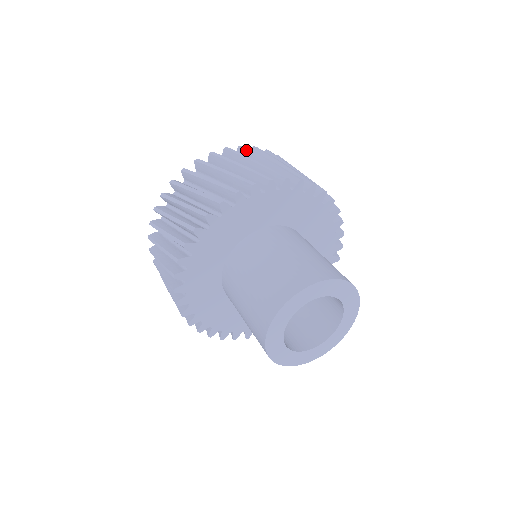
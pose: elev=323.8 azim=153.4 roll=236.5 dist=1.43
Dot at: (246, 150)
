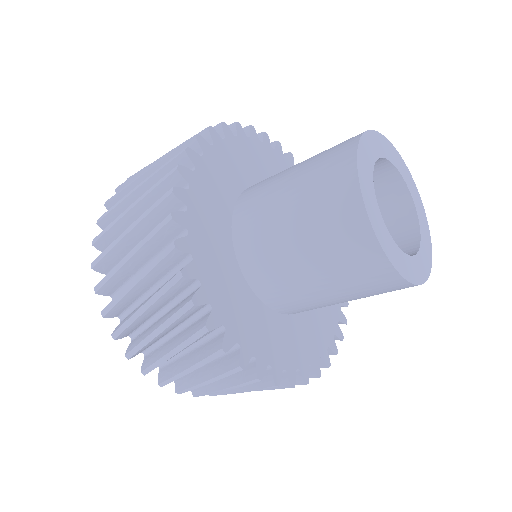
Dot at: occluded
